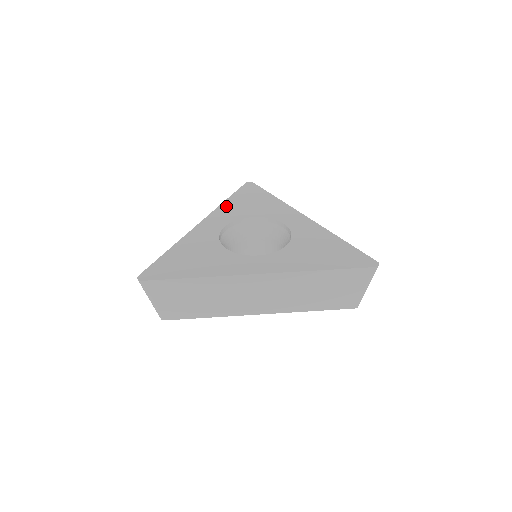
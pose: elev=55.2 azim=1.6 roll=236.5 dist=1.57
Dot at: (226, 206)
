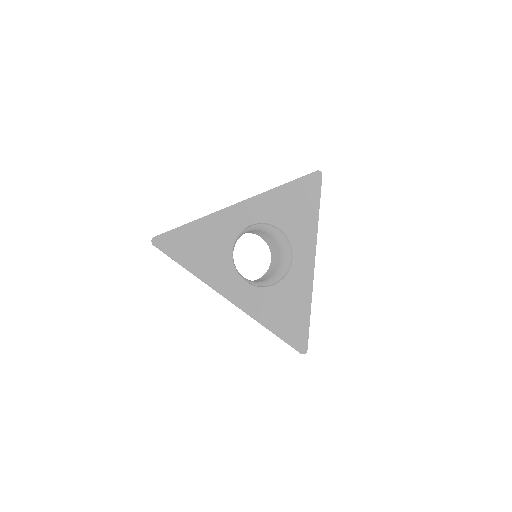
Dot at: (275, 195)
